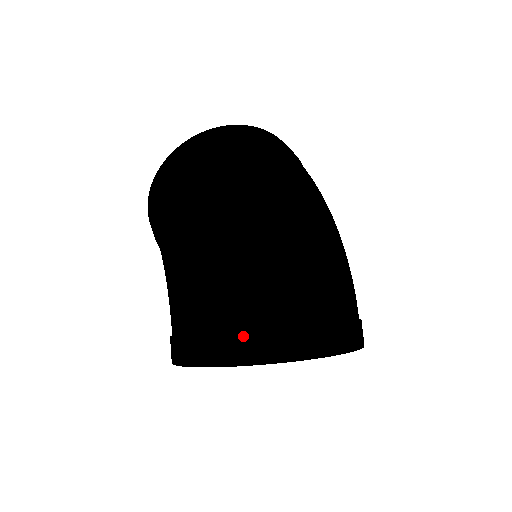
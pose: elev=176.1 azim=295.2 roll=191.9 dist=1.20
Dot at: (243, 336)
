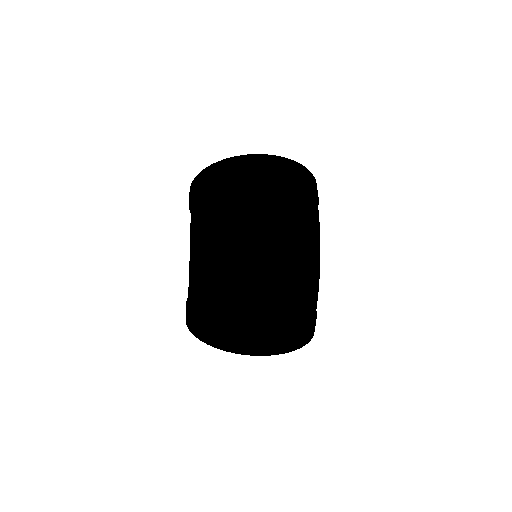
Dot at: (217, 332)
